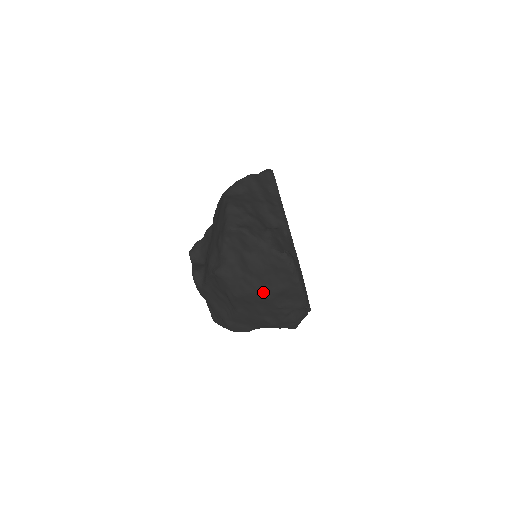
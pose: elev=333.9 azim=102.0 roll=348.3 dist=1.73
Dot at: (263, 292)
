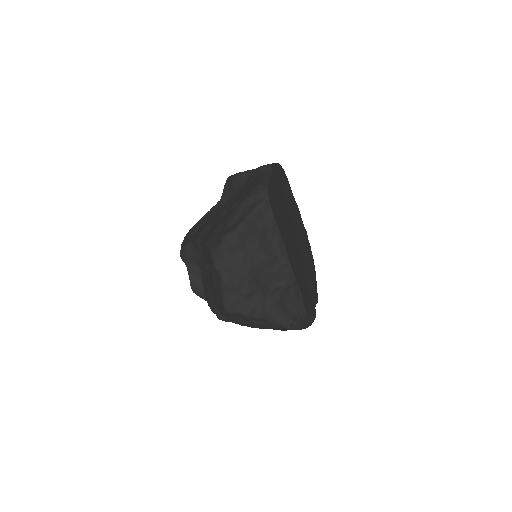
Dot at: occluded
